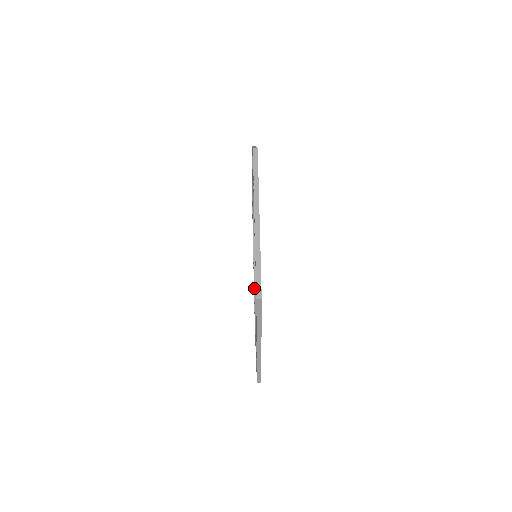
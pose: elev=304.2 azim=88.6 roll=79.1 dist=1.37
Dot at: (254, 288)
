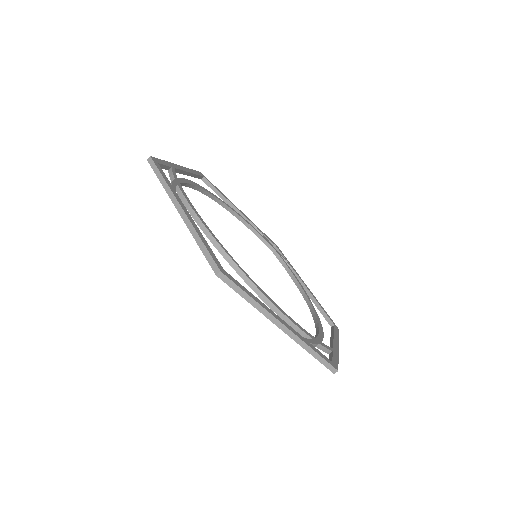
Dot at: occluded
